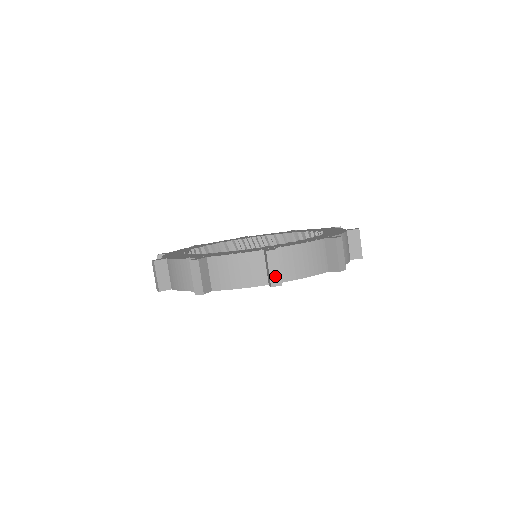
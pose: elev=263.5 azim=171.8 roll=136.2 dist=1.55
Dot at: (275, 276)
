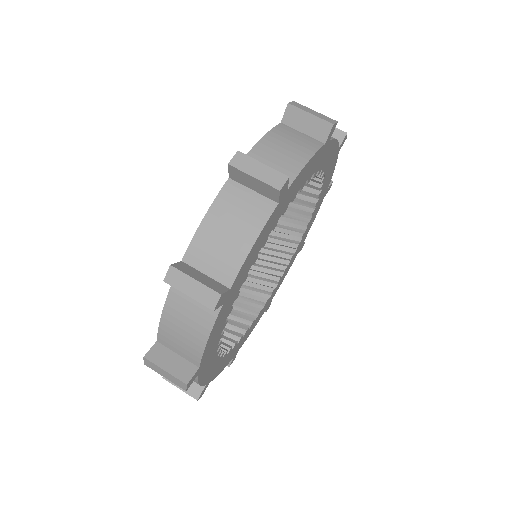
Dot at: (202, 295)
